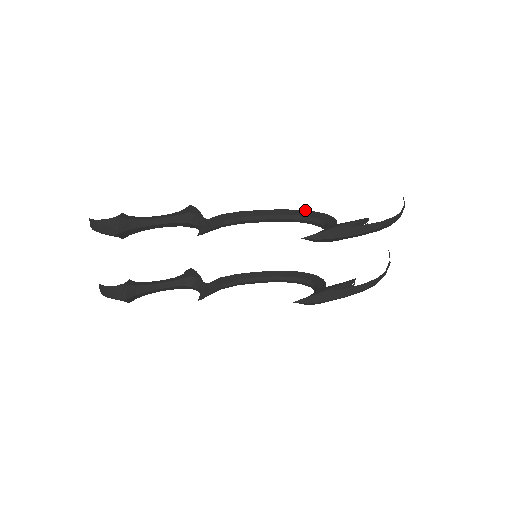
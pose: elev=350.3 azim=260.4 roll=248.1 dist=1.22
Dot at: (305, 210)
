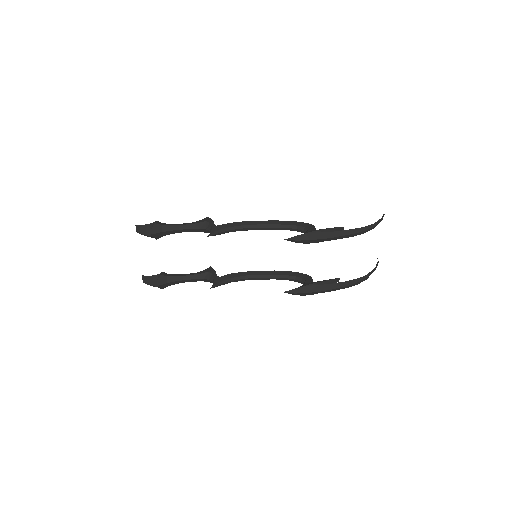
Dot at: (294, 221)
